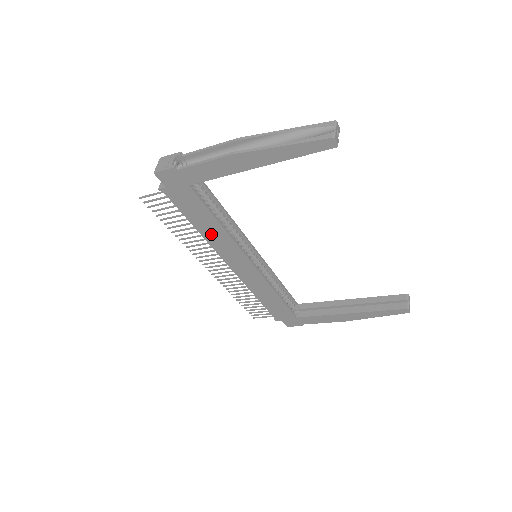
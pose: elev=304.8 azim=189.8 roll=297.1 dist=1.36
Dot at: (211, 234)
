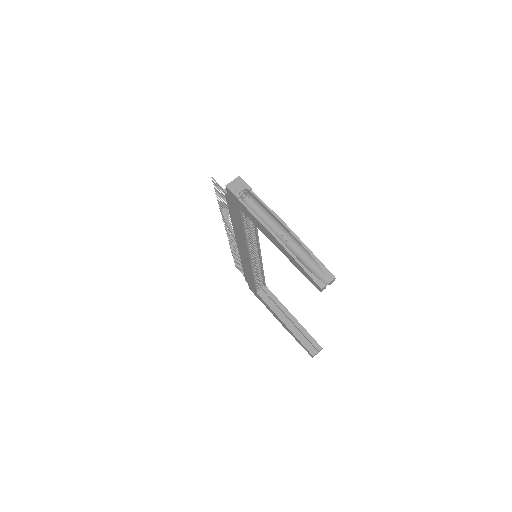
Dot at: (237, 229)
